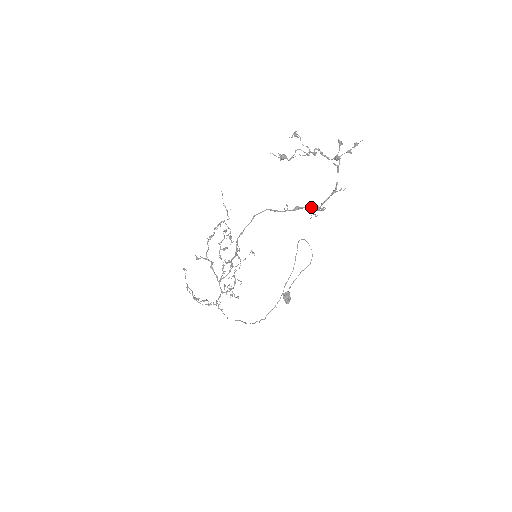
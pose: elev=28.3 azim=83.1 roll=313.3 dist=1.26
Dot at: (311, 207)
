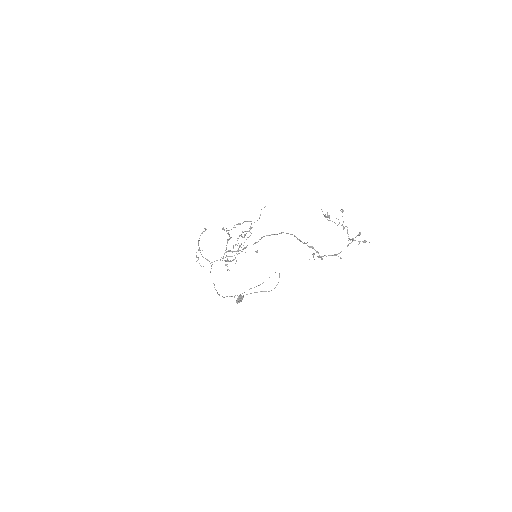
Dot at: (318, 252)
